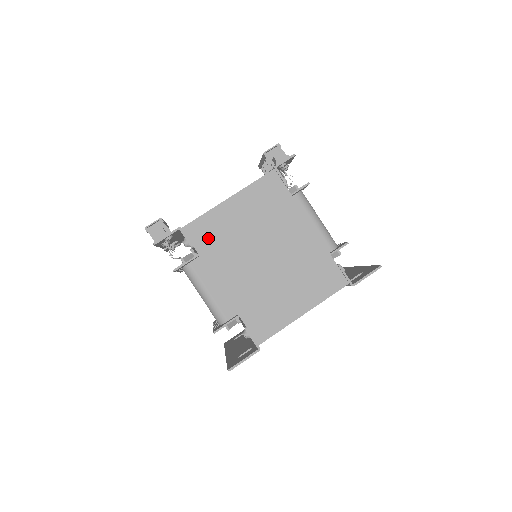
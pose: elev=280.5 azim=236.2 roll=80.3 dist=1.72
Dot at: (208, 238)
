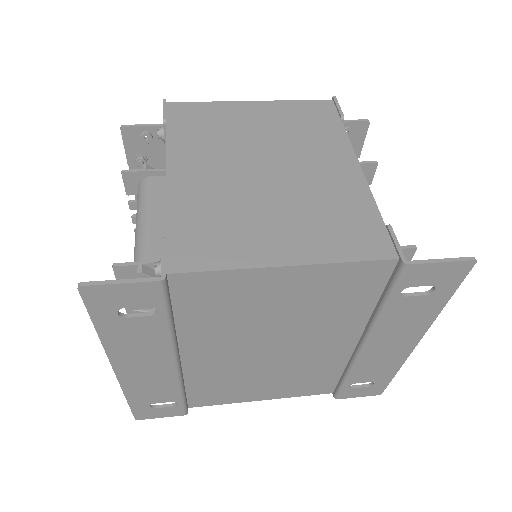
Dot at: (194, 122)
